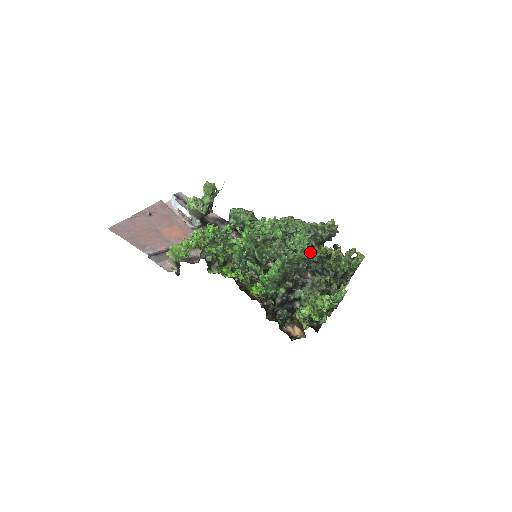
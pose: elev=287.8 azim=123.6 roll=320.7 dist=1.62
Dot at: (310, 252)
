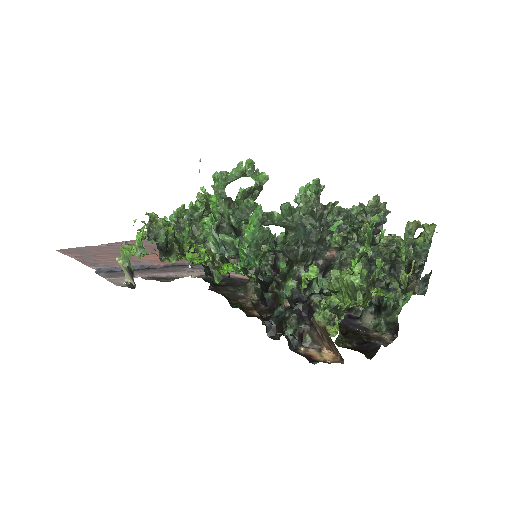
Dot at: (324, 207)
